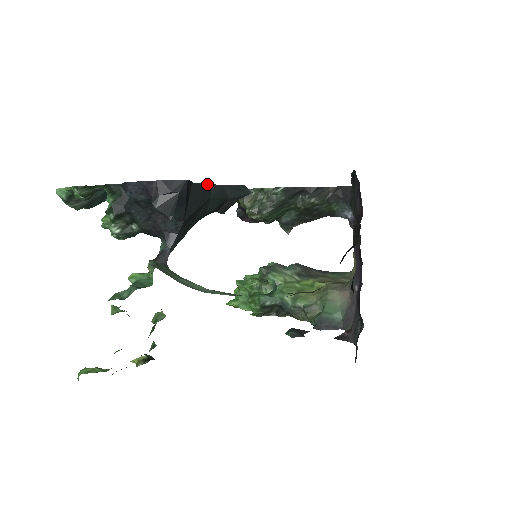
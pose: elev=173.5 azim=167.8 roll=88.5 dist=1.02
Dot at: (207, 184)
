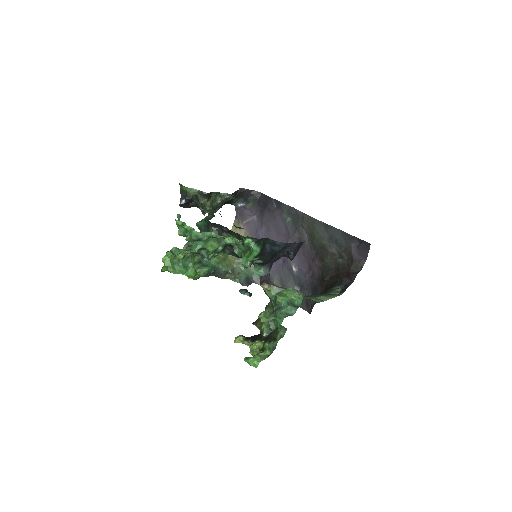
Dot at: occluded
